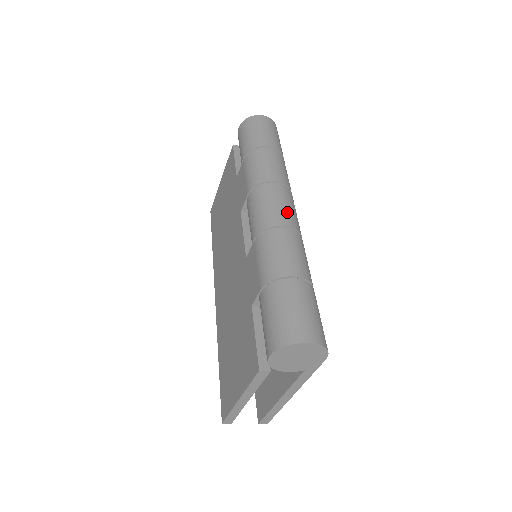
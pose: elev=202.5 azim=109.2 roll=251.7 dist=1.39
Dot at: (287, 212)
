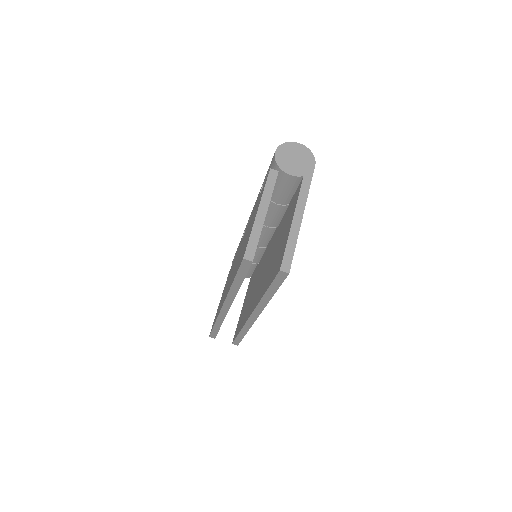
Dot at: occluded
